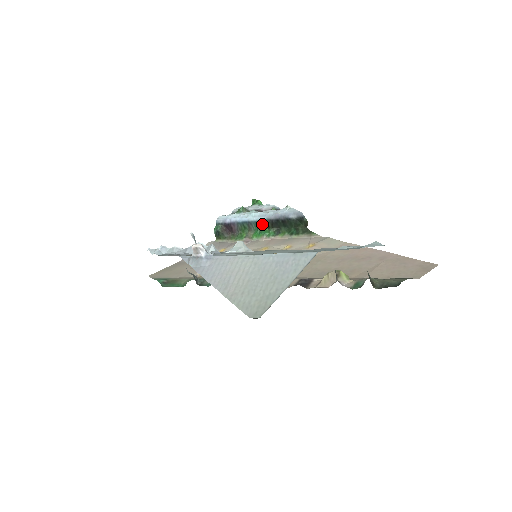
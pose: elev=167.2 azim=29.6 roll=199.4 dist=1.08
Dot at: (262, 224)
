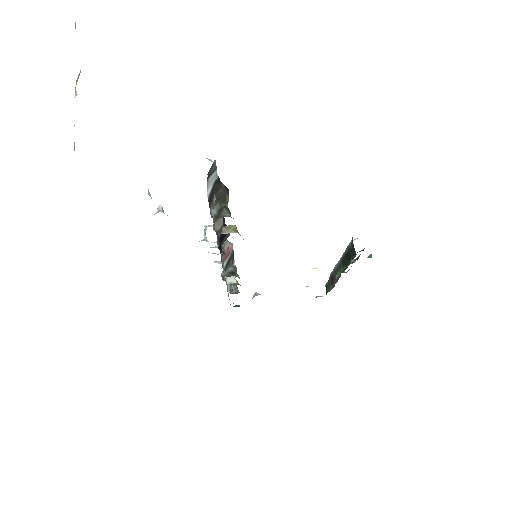
Dot at: (341, 264)
